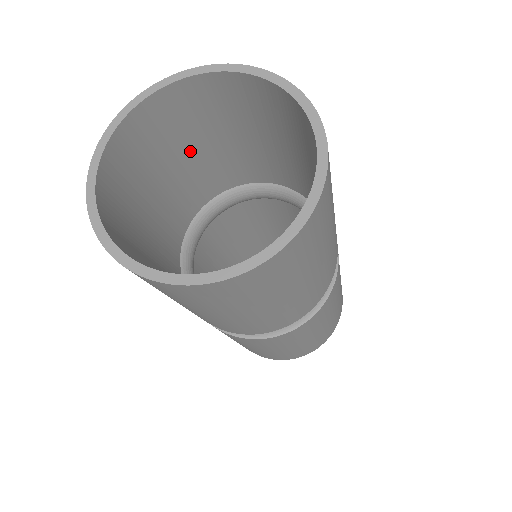
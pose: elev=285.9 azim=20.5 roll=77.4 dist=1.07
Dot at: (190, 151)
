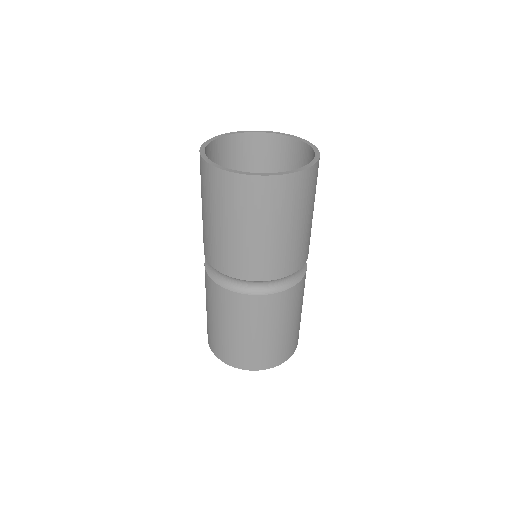
Dot at: occluded
